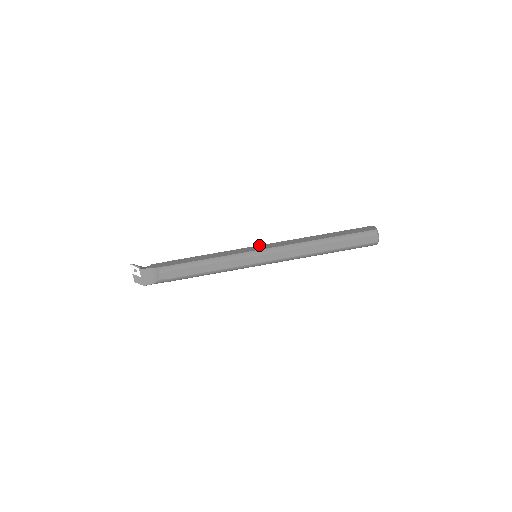
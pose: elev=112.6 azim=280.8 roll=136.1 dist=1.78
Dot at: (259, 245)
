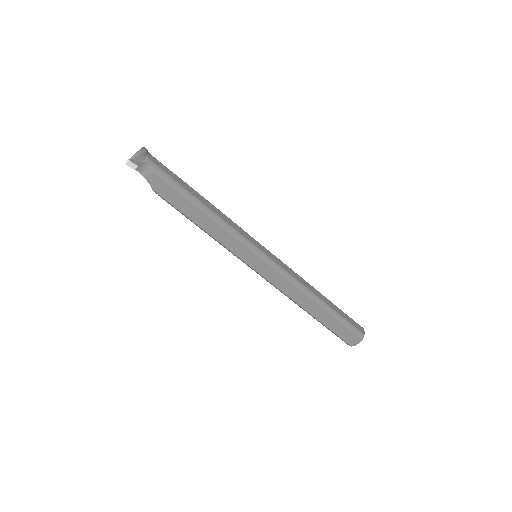
Dot at: (264, 262)
